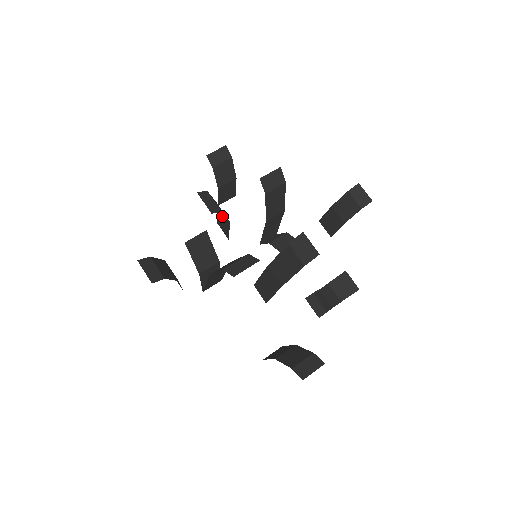
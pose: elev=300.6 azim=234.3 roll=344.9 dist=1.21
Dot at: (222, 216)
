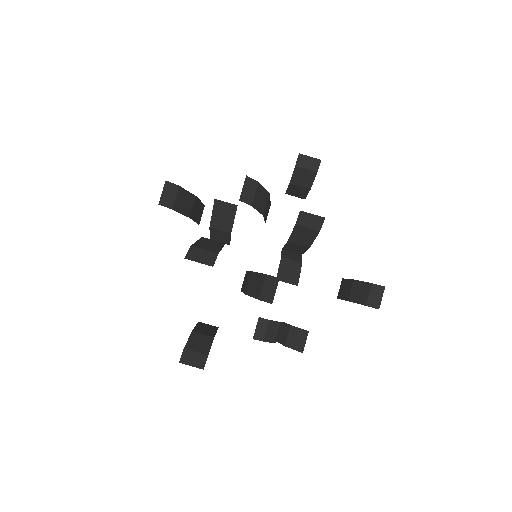
Dot at: (267, 205)
